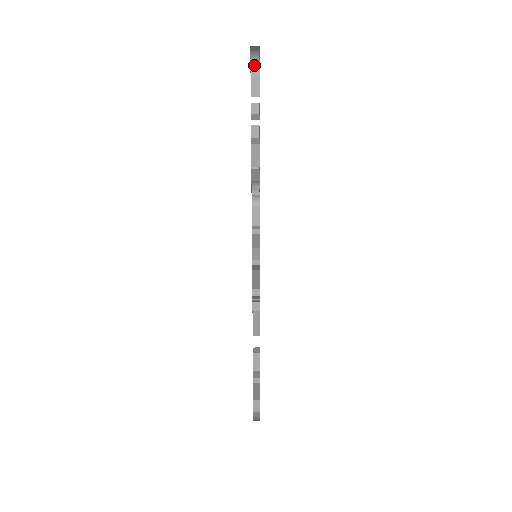
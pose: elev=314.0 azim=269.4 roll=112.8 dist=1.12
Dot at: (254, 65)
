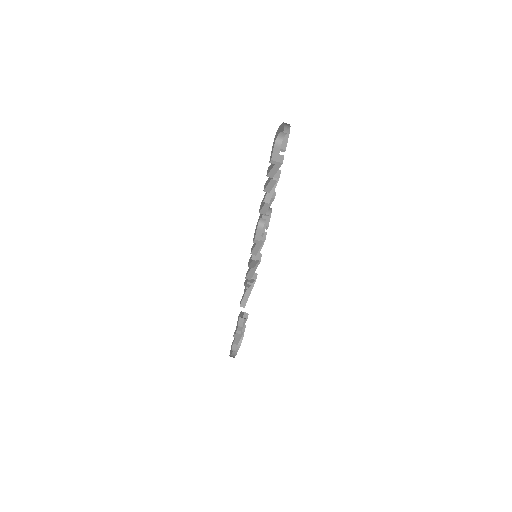
Dot at: (278, 140)
